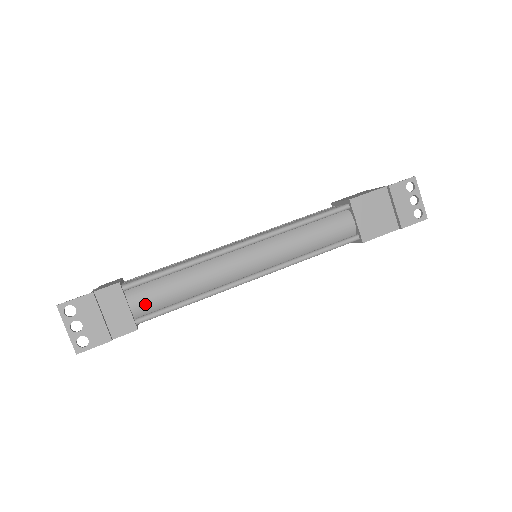
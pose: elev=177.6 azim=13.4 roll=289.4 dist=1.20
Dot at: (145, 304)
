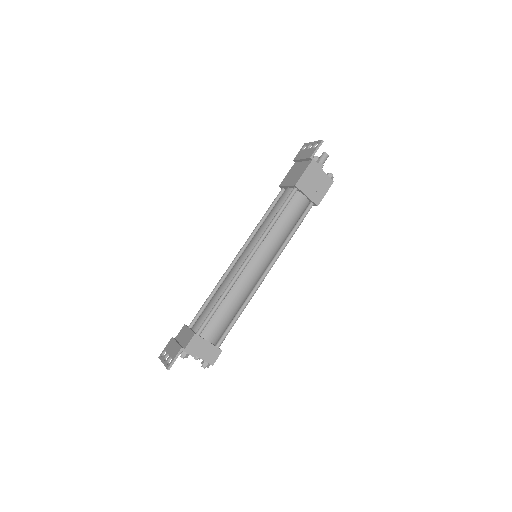
Dot at: (199, 322)
